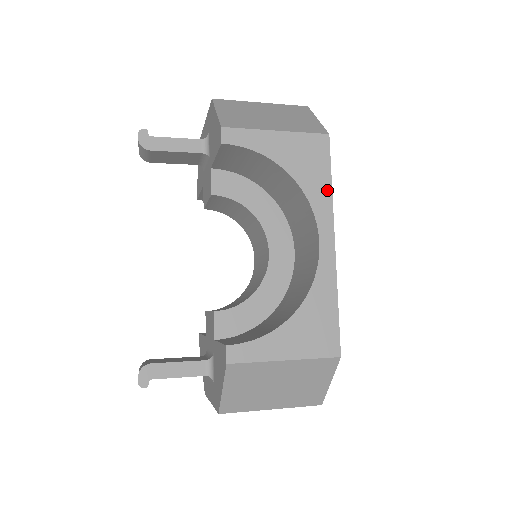
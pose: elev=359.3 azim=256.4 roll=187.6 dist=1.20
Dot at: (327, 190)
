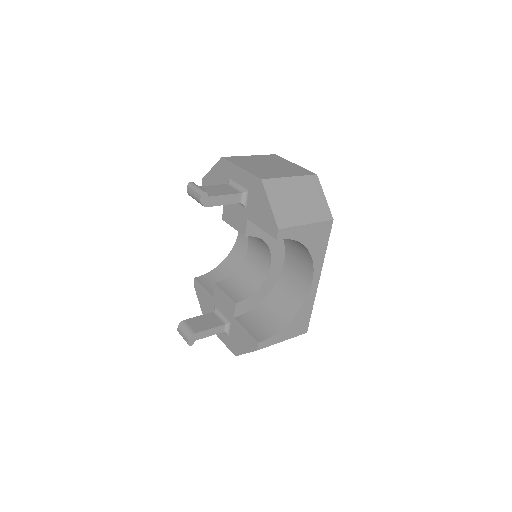
Dot at: (323, 253)
